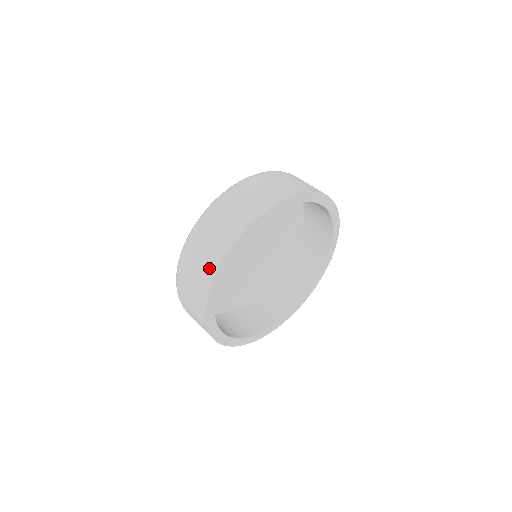
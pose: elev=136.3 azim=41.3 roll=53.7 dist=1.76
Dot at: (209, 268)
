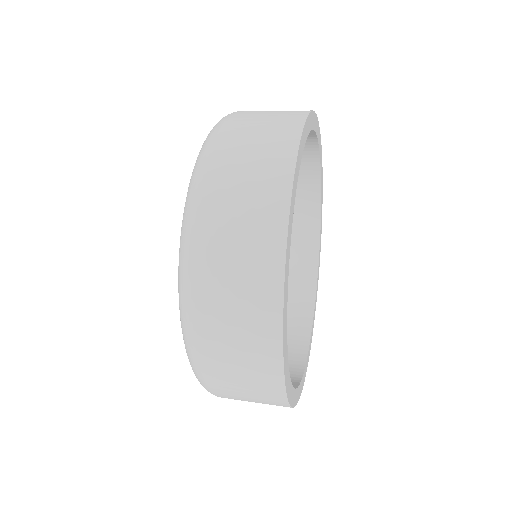
Dot at: (293, 112)
